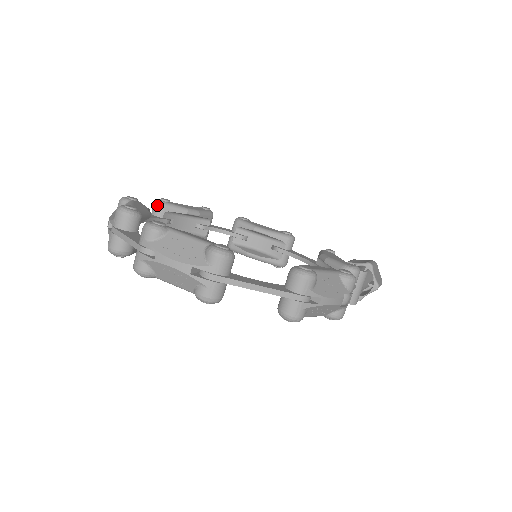
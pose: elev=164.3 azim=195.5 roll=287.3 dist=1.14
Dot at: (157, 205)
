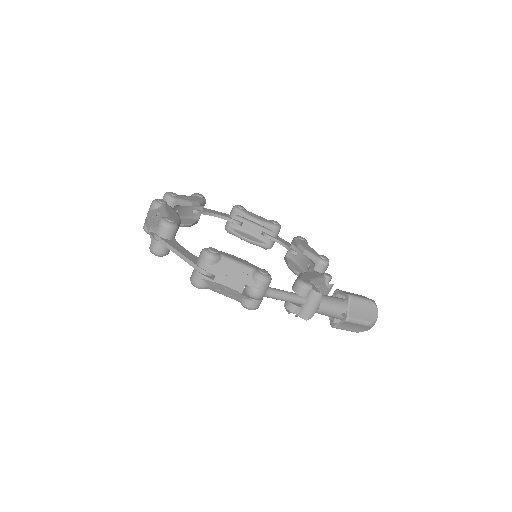
Dot at: (232, 209)
